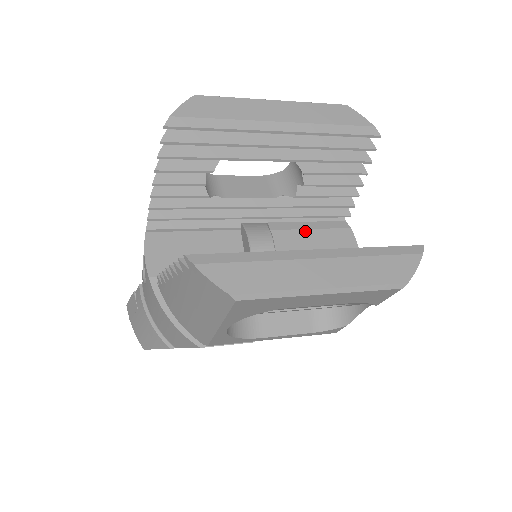
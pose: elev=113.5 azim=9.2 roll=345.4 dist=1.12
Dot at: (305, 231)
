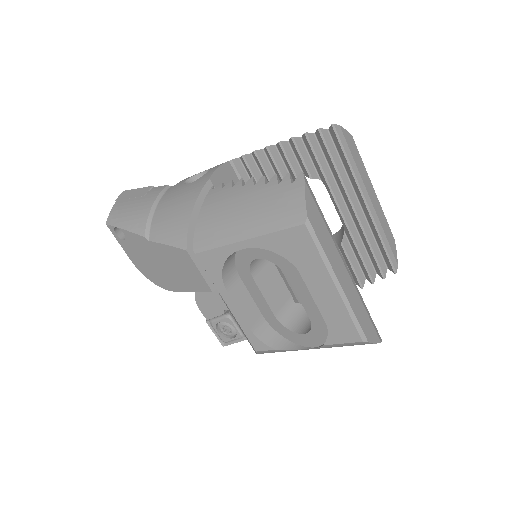
Dot at: occluded
